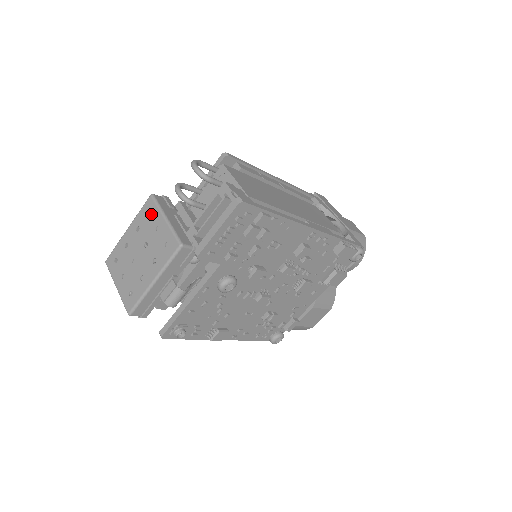
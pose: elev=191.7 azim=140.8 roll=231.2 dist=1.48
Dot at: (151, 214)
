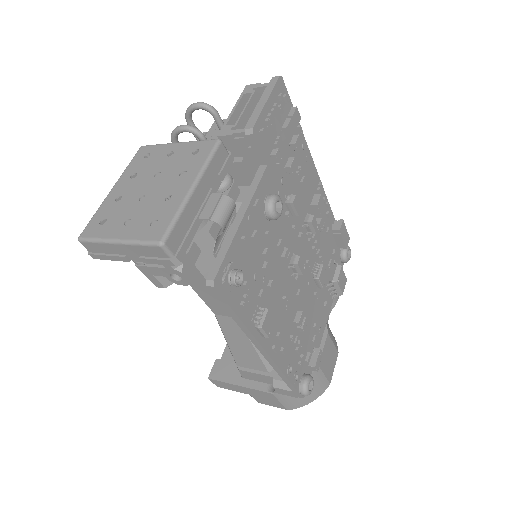
Dot at: (151, 153)
